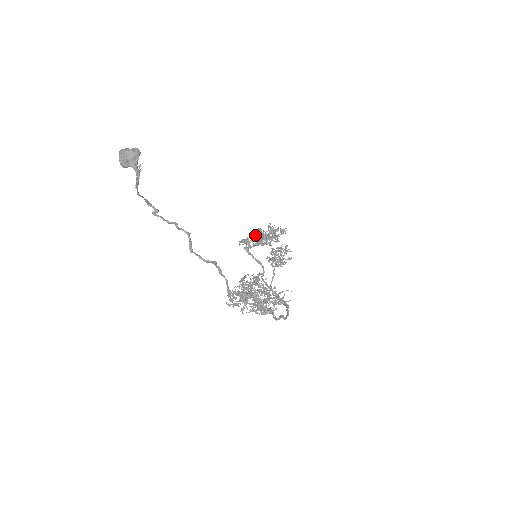
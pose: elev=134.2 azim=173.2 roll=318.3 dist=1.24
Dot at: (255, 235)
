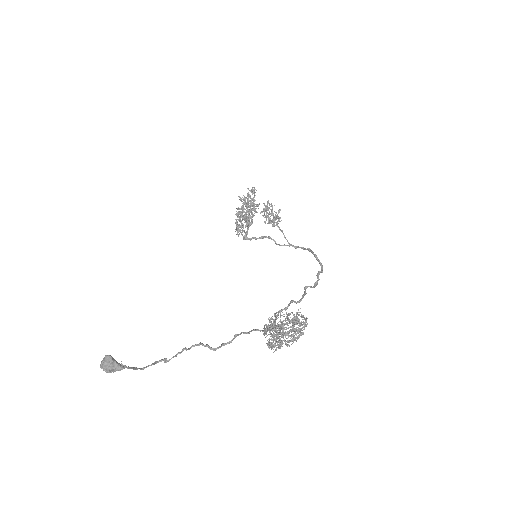
Dot at: (239, 219)
